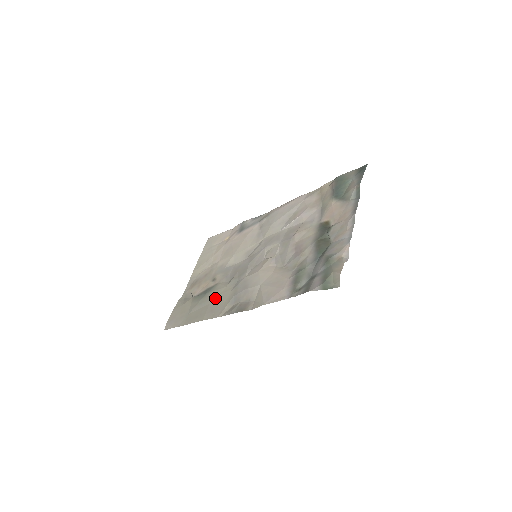
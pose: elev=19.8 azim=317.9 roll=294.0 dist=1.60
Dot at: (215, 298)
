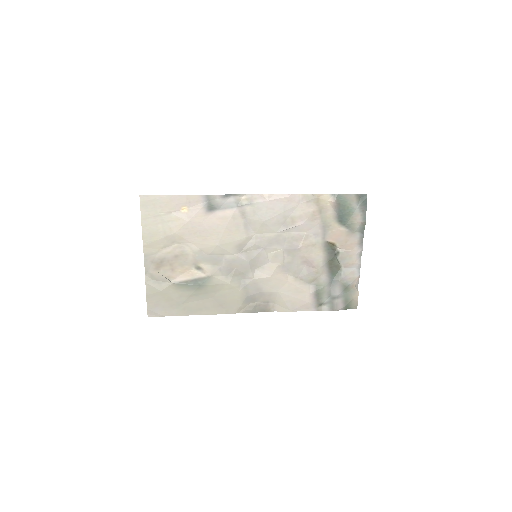
Dot at: (219, 294)
